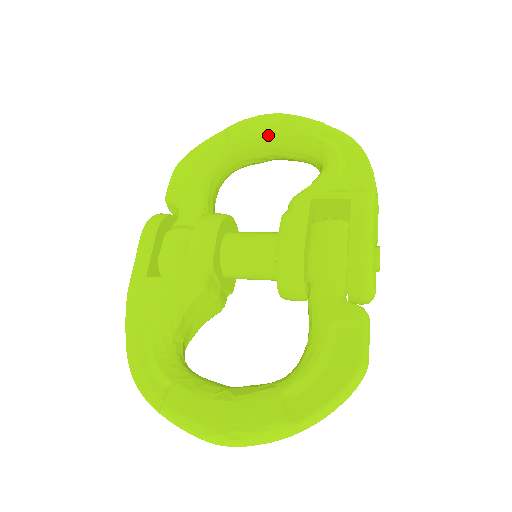
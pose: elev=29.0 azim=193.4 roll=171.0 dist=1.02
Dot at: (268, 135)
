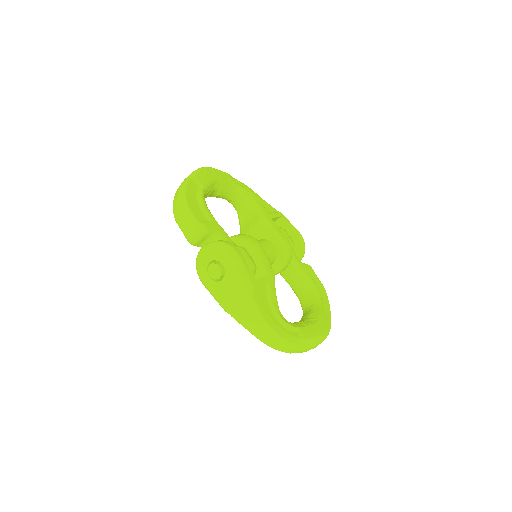
Dot at: (216, 182)
